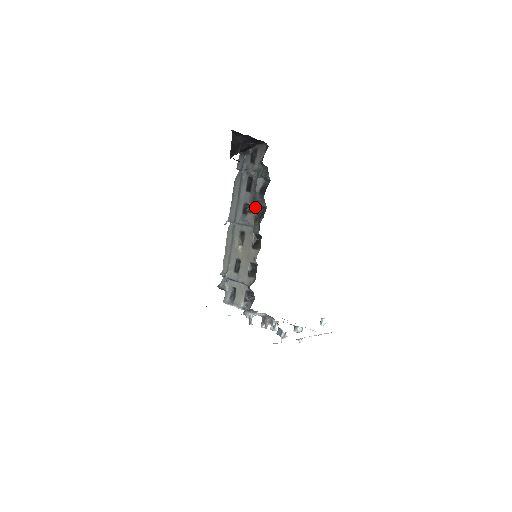
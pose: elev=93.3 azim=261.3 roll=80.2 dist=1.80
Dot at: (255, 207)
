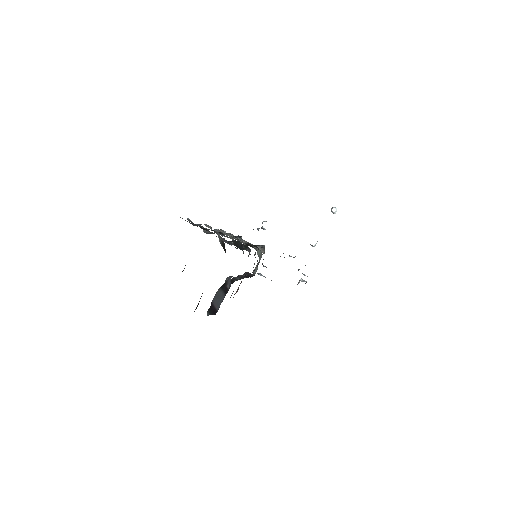
Dot at: occluded
